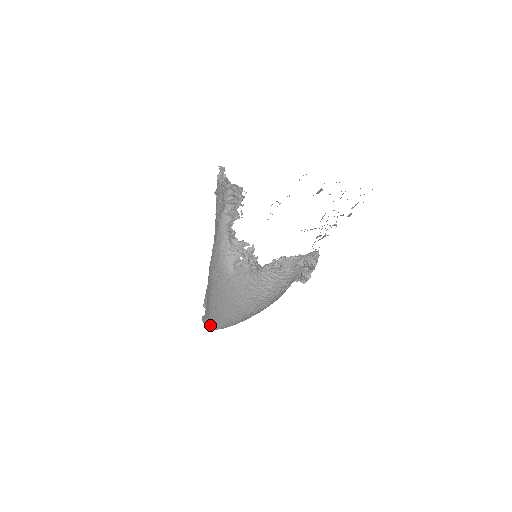
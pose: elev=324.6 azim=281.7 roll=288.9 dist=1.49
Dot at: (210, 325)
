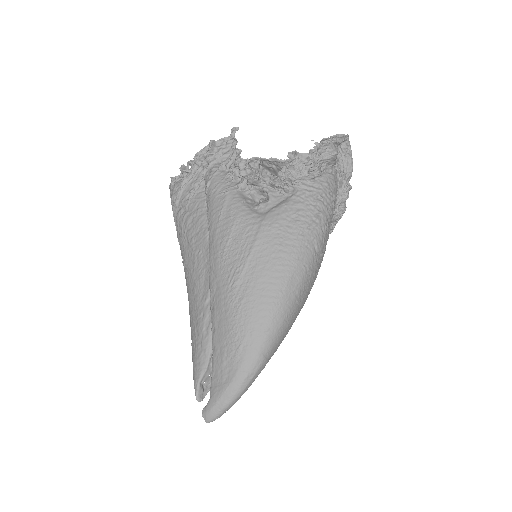
Dot at: (237, 374)
